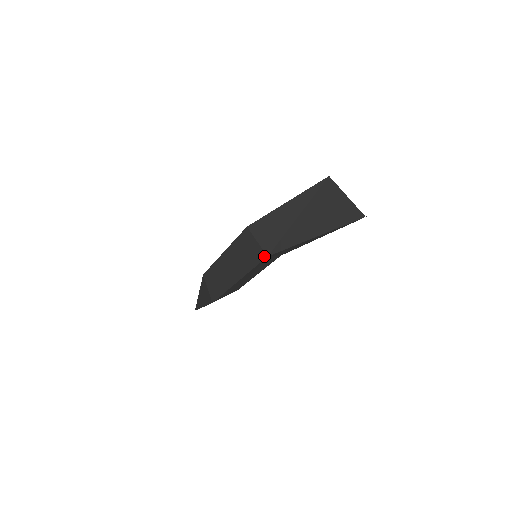
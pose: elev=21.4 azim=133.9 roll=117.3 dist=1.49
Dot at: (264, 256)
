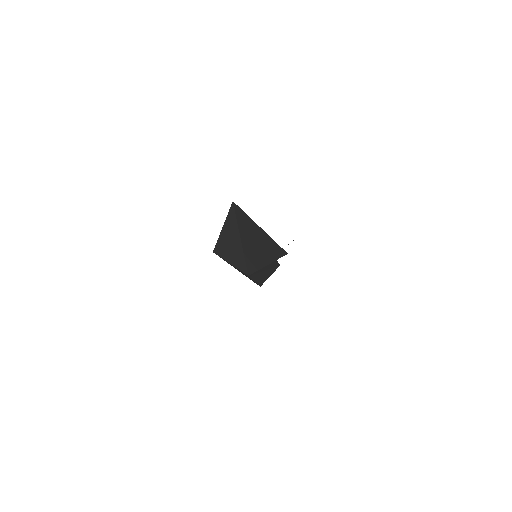
Dot at: occluded
